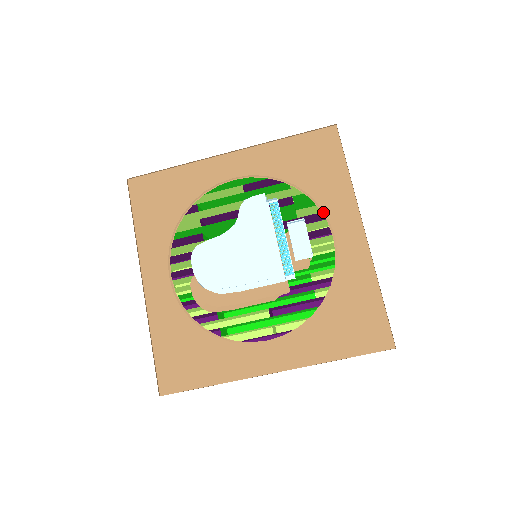
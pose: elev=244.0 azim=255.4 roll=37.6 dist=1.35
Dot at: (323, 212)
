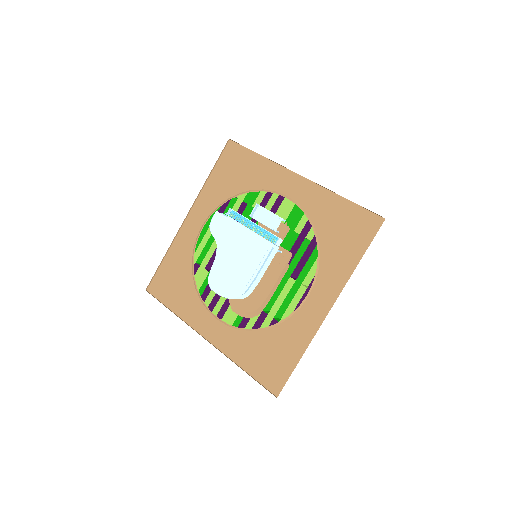
Dot at: (267, 191)
